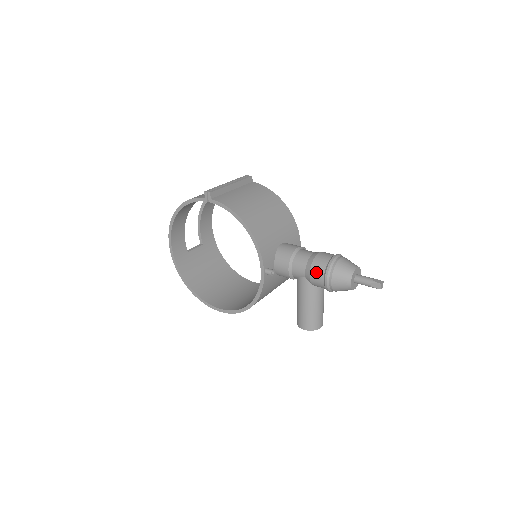
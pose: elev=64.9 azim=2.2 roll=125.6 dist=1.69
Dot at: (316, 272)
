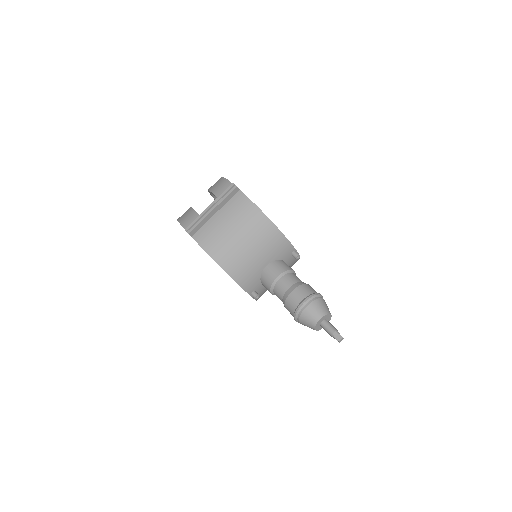
Dot at: (288, 310)
